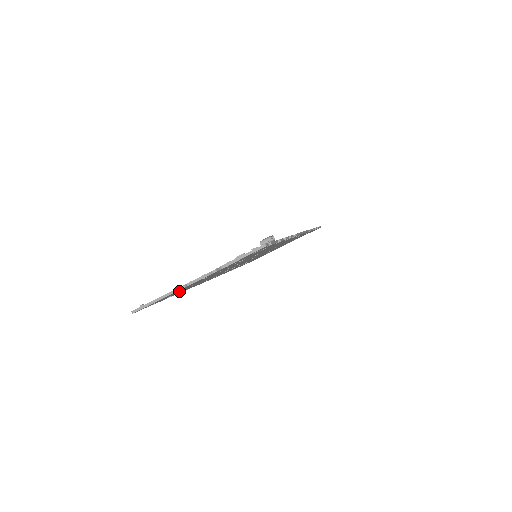
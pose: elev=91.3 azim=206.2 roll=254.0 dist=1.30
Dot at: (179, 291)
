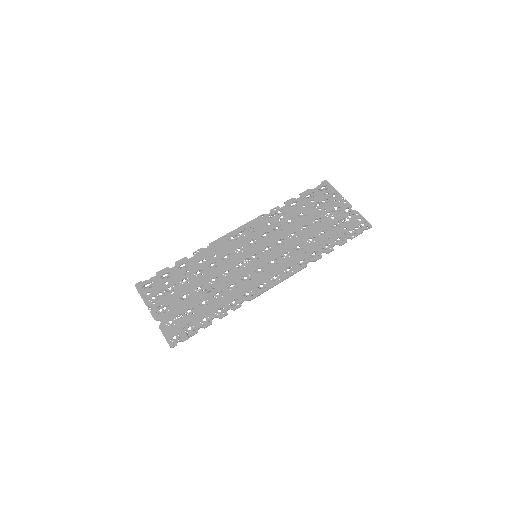
Dot at: (163, 288)
